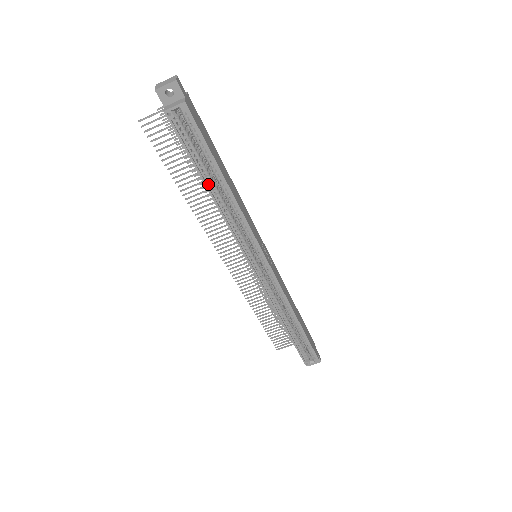
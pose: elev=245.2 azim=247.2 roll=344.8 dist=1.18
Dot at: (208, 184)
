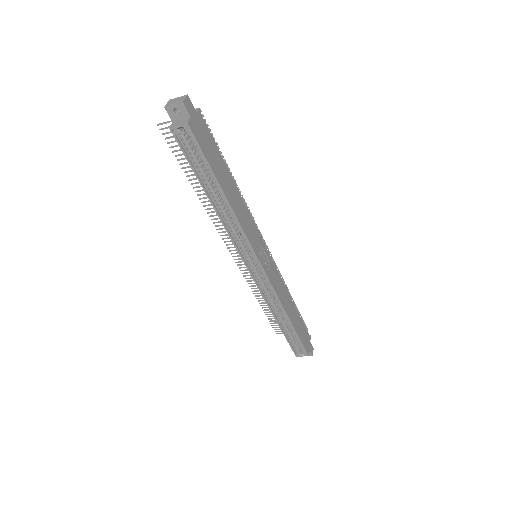
Dot at: (209, 192)
